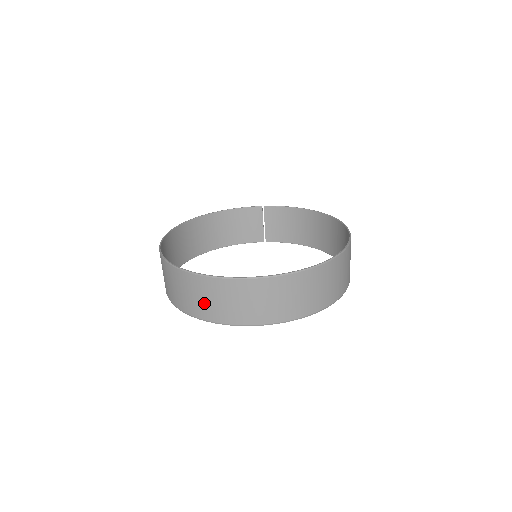
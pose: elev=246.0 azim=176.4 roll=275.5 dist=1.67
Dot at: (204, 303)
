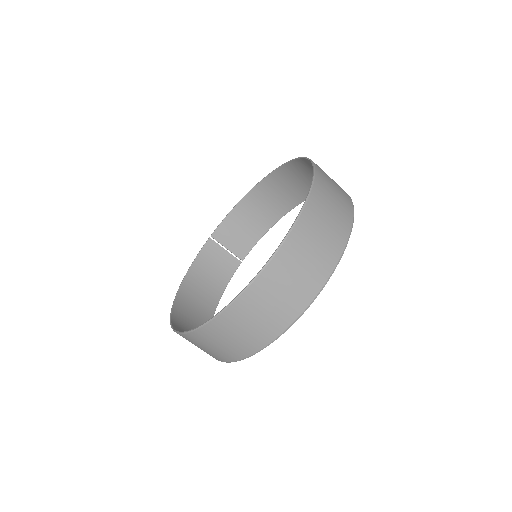
Dot at: (274, 310)
